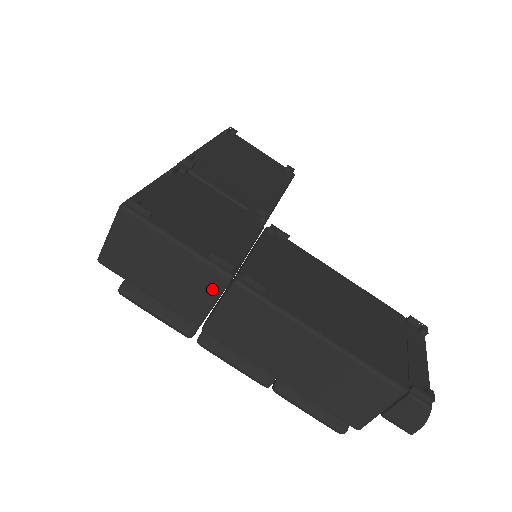
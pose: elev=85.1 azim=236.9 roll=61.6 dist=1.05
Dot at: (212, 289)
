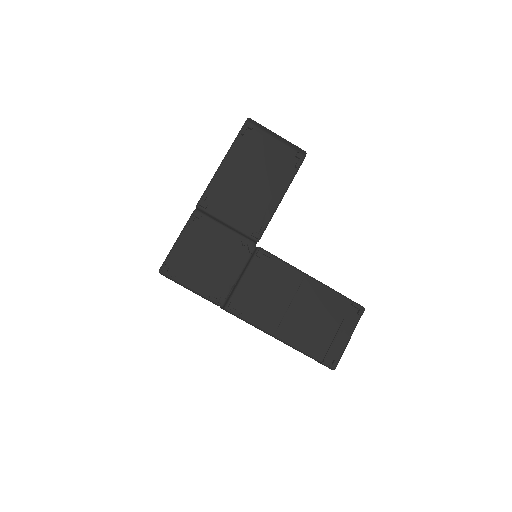
Dot at: occluded
